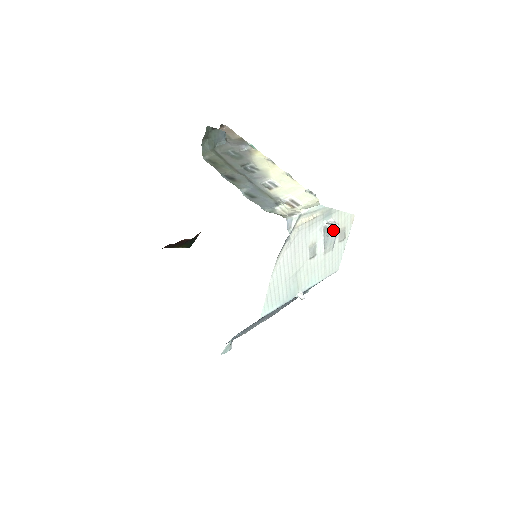
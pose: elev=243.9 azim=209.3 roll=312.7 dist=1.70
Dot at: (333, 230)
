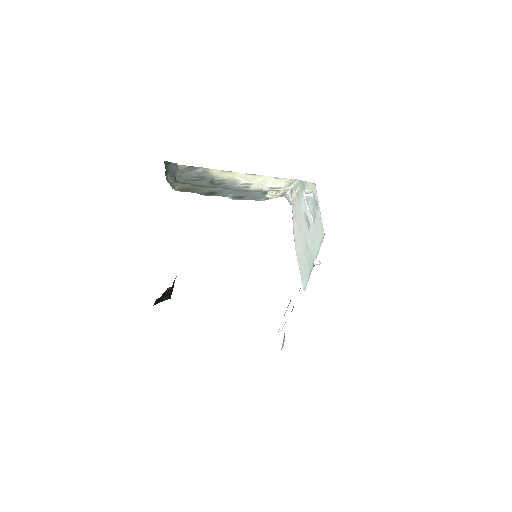
Dot at: (313, 197)
